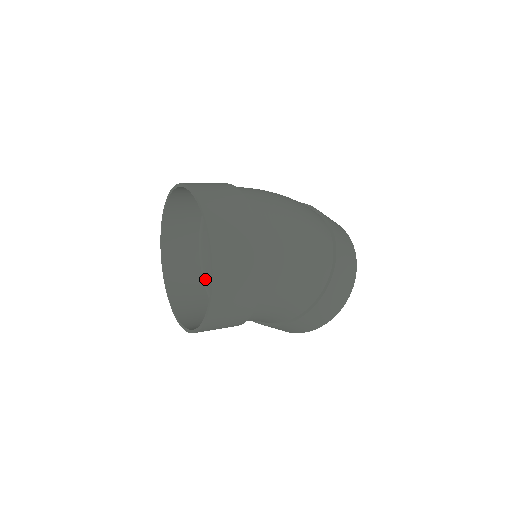
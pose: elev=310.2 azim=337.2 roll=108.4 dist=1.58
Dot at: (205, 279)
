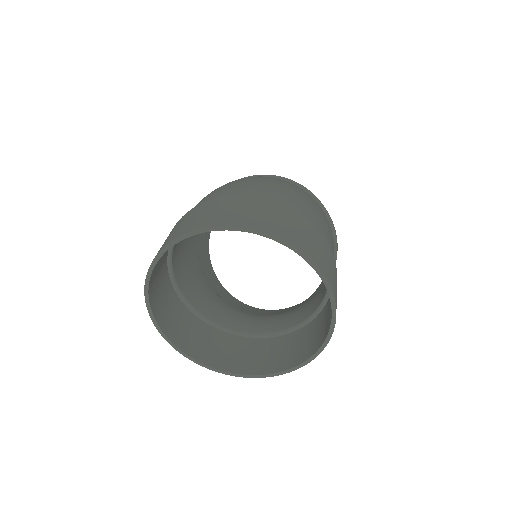
Dot at: (231, 330)
